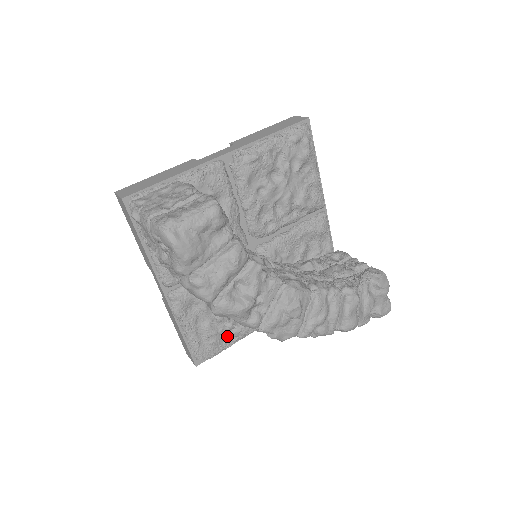
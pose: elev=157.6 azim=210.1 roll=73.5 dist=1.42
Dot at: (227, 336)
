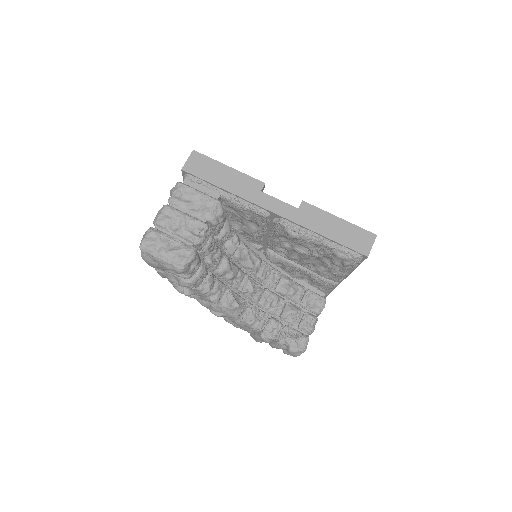
Dot at: occluded
